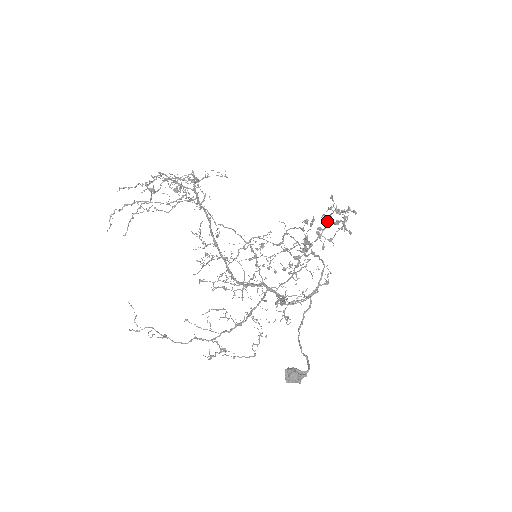
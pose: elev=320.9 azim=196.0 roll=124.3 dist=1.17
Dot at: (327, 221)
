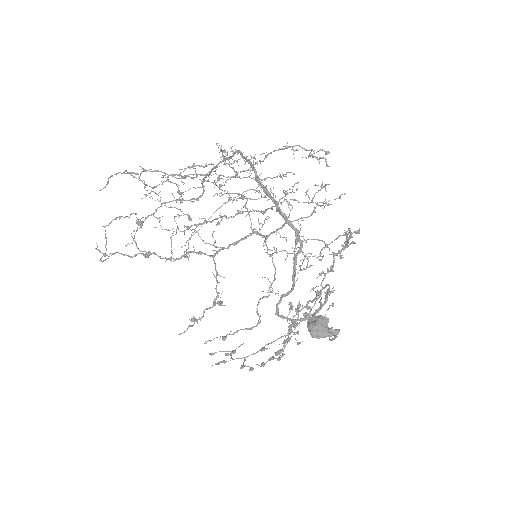
Dot at: occluded
